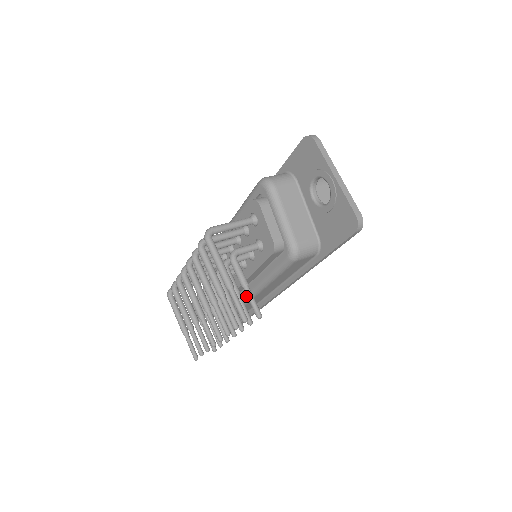
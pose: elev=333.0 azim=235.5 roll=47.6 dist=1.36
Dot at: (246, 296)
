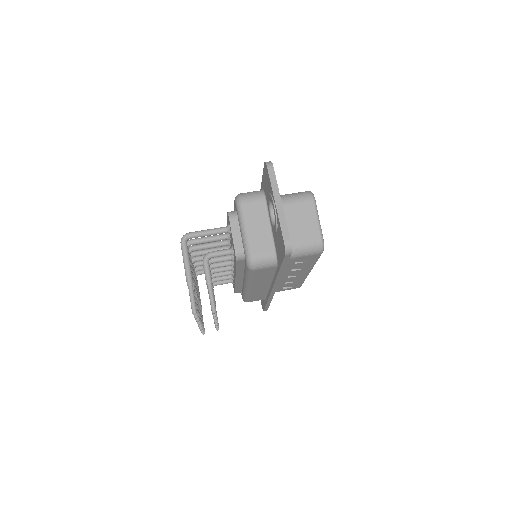
Dot at: (244, 289)
